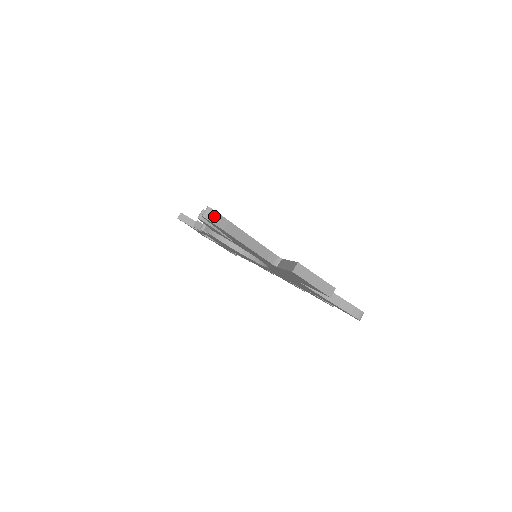
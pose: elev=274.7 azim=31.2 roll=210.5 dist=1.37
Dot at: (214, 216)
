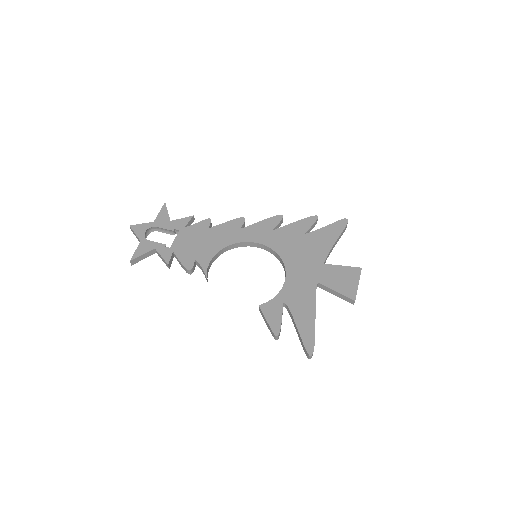
Dot at: (313, 351)
